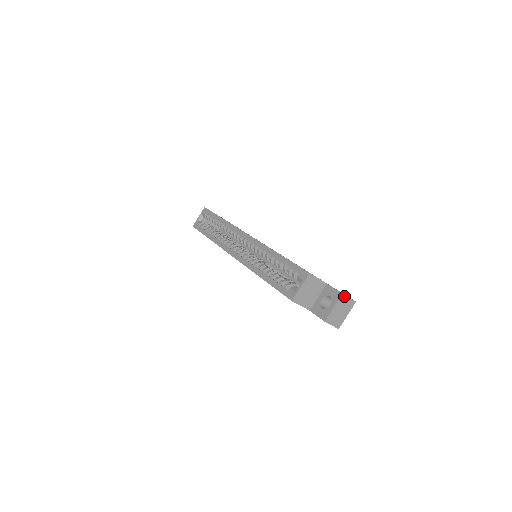
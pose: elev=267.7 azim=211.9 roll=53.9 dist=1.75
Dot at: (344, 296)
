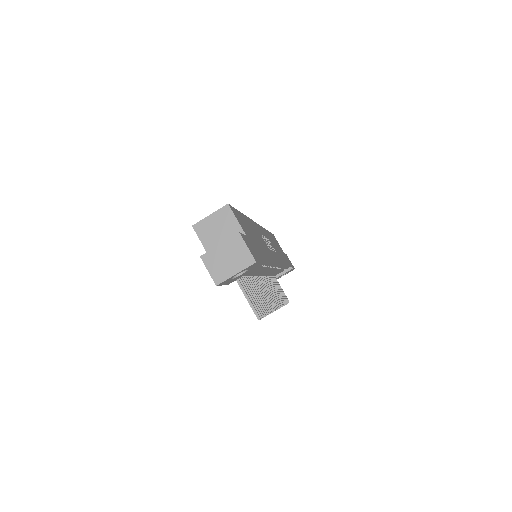
Dot at: (241, 239)
